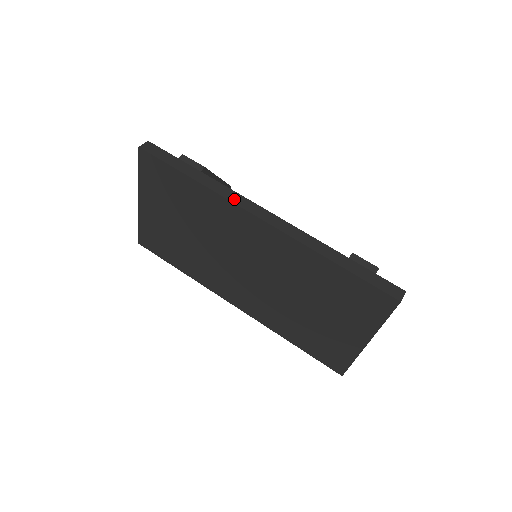
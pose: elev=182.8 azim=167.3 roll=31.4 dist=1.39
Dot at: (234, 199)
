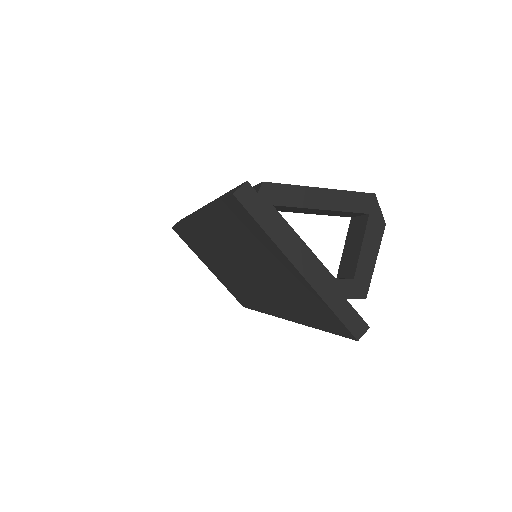
Dot at: occluded
